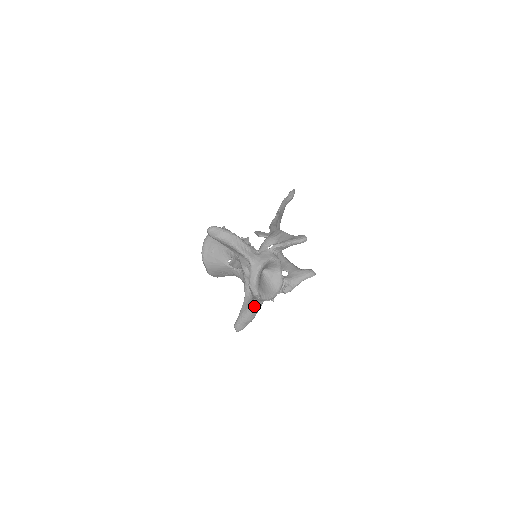
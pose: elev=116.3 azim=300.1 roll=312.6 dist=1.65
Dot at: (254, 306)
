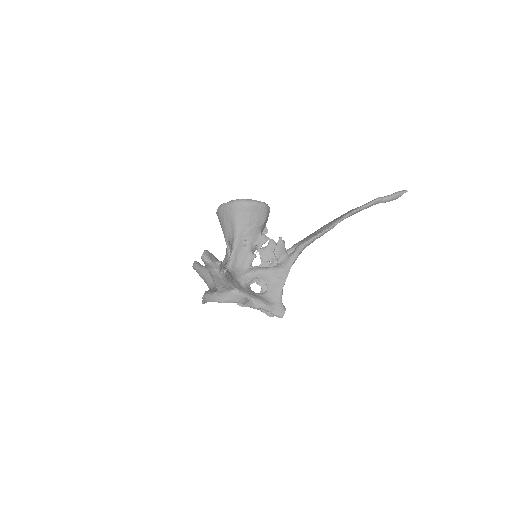
Dot at: (208, 286)
